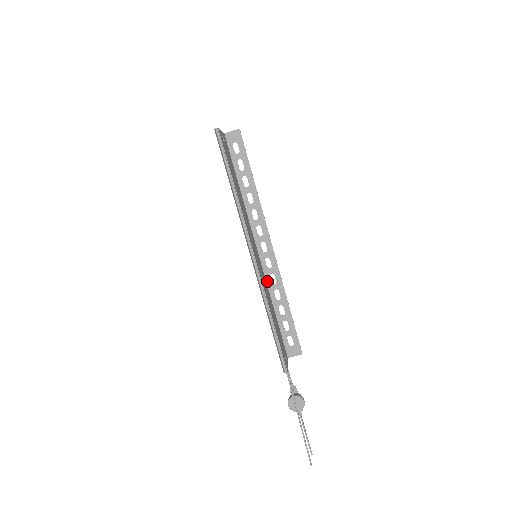
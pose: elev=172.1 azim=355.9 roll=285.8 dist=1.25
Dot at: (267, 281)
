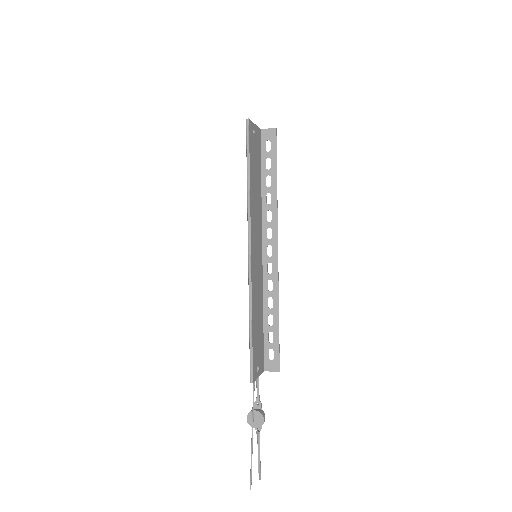
Dot at: (264, 286)
